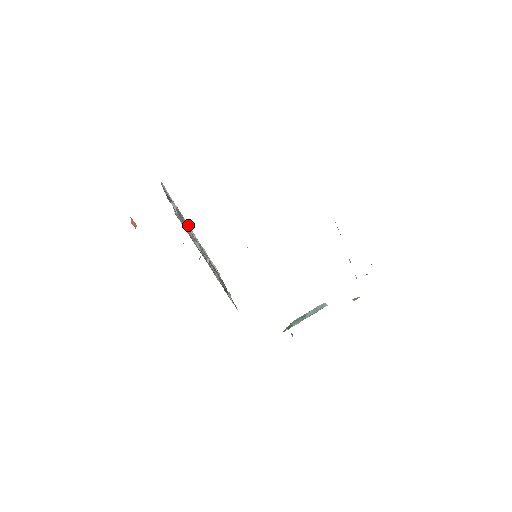
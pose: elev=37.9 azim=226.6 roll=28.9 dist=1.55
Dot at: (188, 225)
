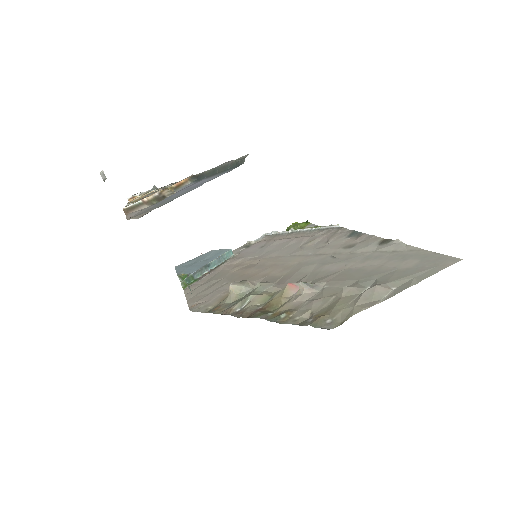
Dot at: occluded
